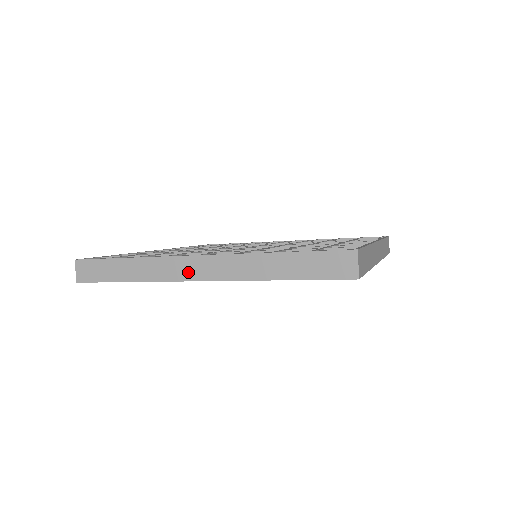
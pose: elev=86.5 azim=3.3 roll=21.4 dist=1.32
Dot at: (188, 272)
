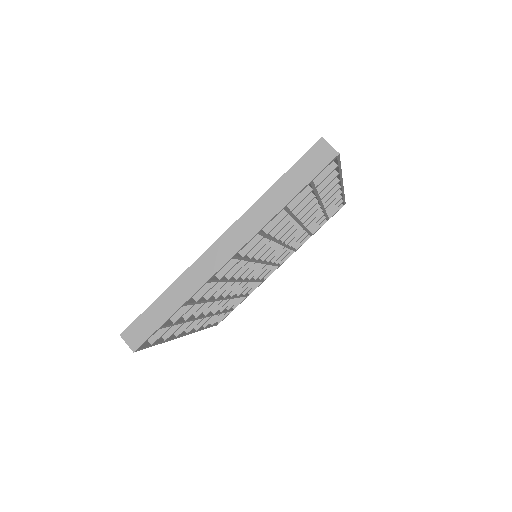
Dot at: (219, 258)
